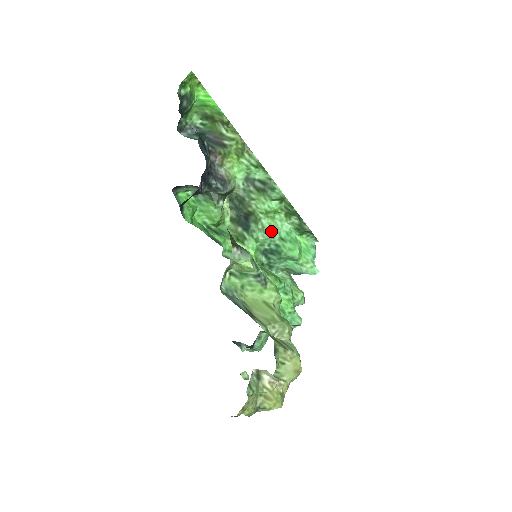
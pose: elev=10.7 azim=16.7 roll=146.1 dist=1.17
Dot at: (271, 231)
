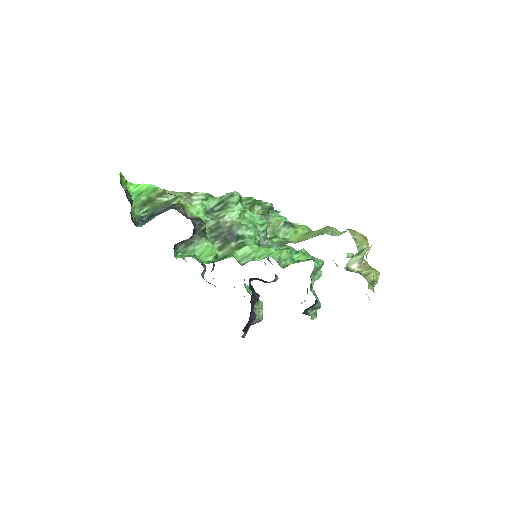
Dot at: (252, 225)
